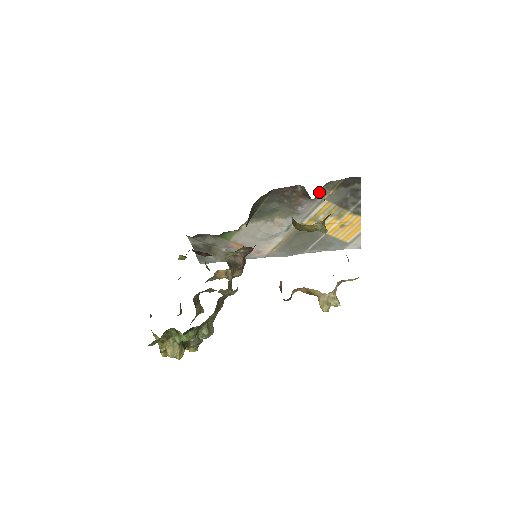
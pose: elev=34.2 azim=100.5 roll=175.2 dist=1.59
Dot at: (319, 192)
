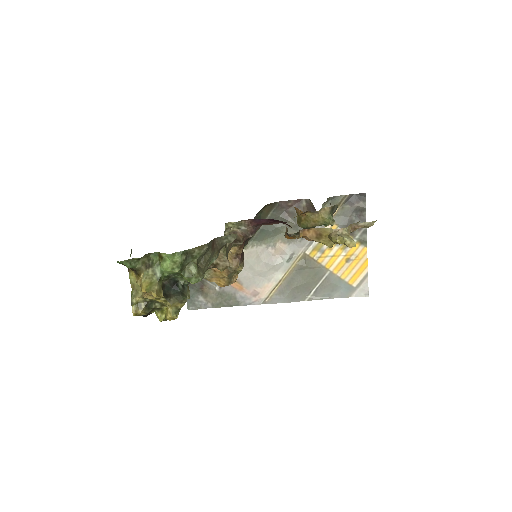
Dot at: occluded
